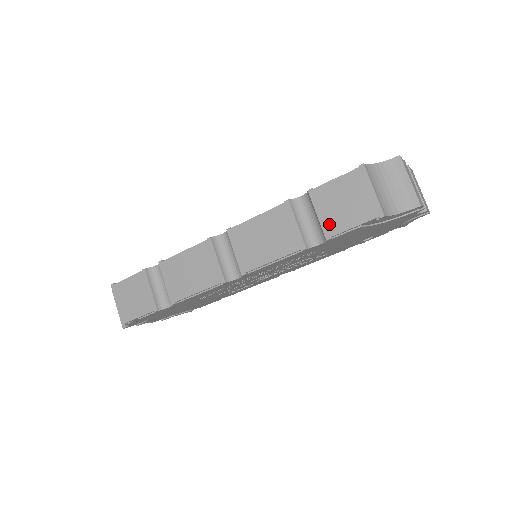
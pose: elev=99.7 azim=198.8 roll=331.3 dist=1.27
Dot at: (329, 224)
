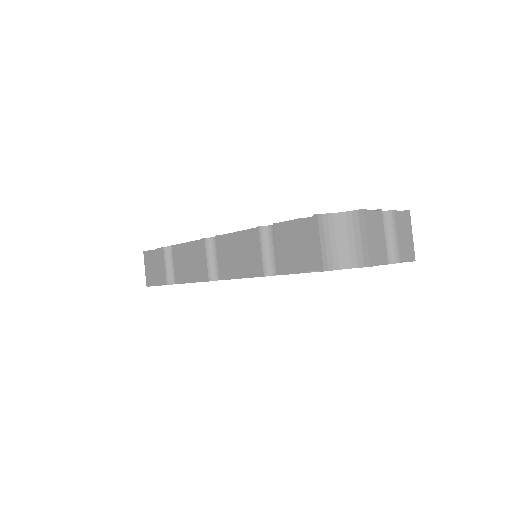
Dot at: (283, 261)
